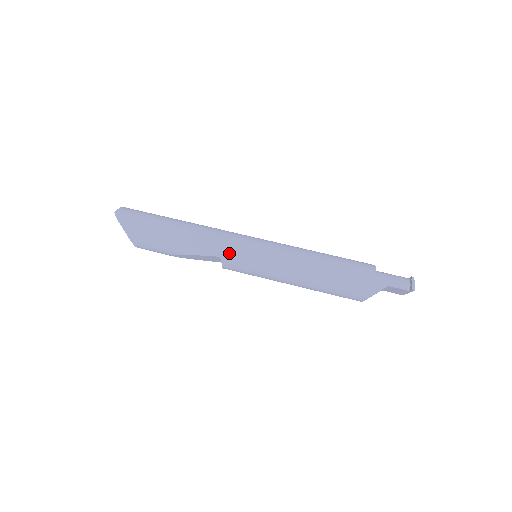
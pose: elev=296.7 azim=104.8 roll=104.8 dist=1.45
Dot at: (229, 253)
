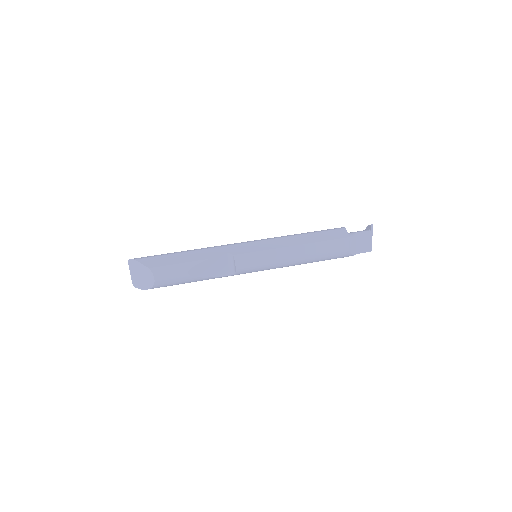
Dot at: (236, 248)
